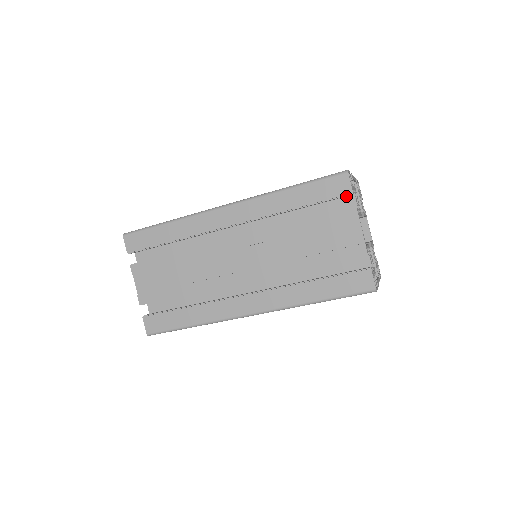
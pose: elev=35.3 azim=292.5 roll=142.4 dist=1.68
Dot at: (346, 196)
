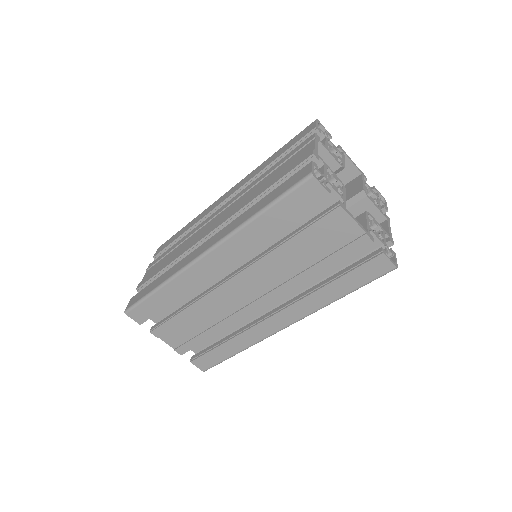
Dot at: occluded
